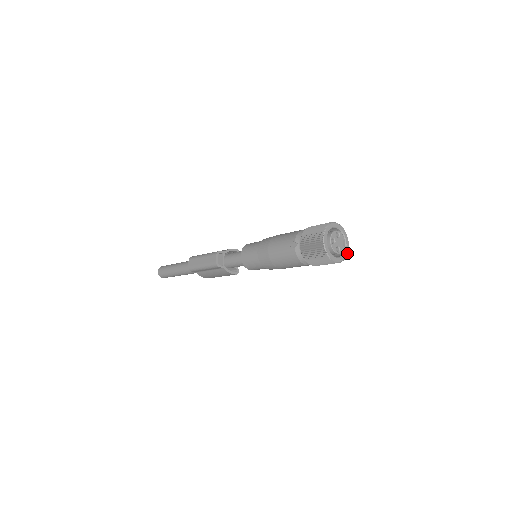
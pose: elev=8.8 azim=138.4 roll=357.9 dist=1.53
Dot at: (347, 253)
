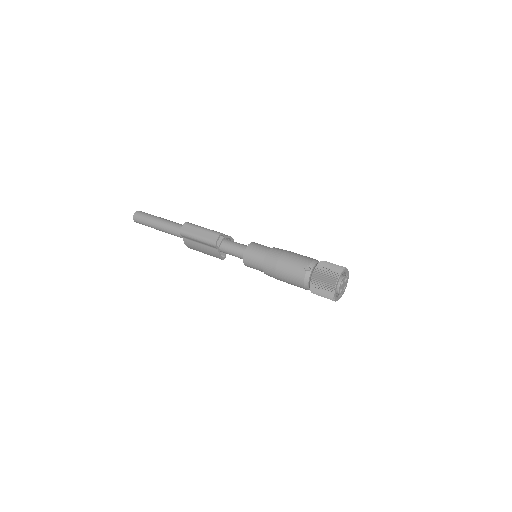
Dot at: (341, 296)
